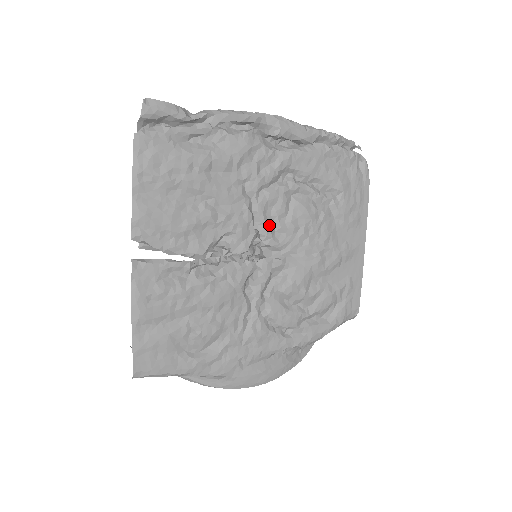
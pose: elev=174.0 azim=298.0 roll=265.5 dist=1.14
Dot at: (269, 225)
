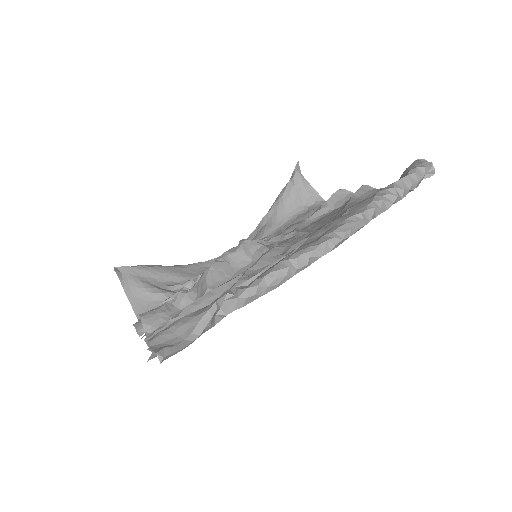
Dot at: occluded
